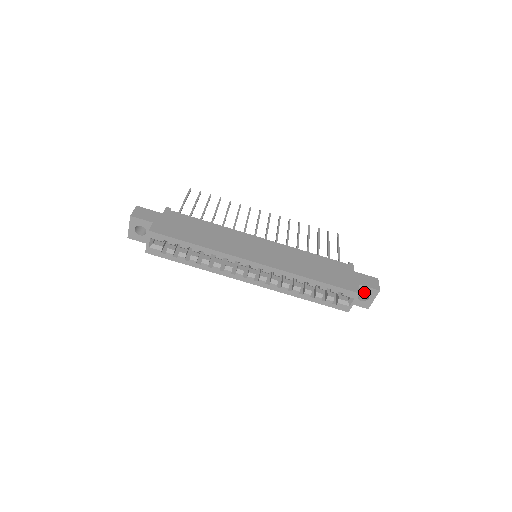
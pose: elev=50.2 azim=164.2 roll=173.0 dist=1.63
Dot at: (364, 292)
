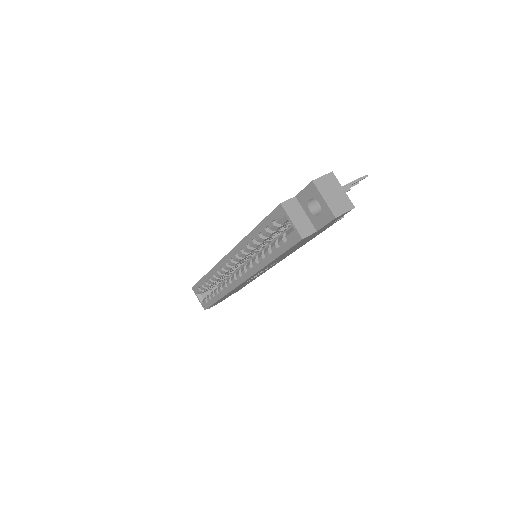
Dot at: (308, 200)
